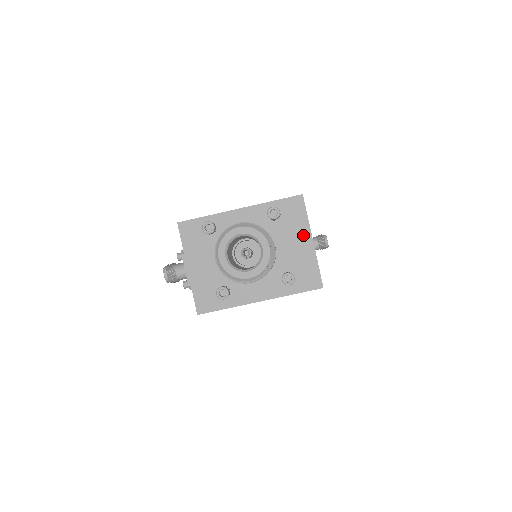
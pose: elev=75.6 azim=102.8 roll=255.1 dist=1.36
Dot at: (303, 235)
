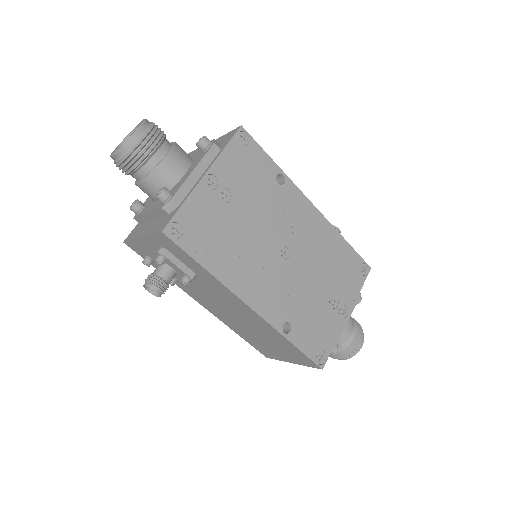
Dot at: occluded
